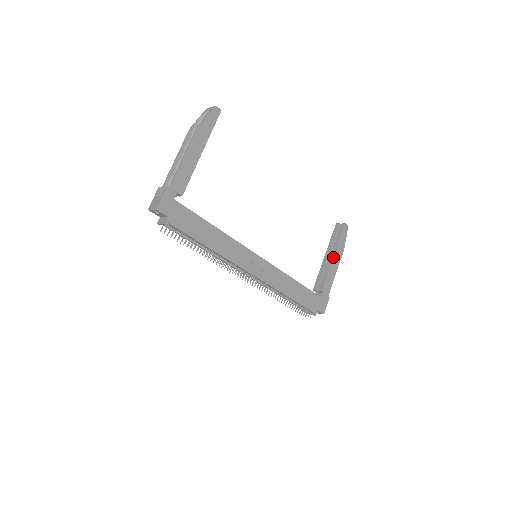
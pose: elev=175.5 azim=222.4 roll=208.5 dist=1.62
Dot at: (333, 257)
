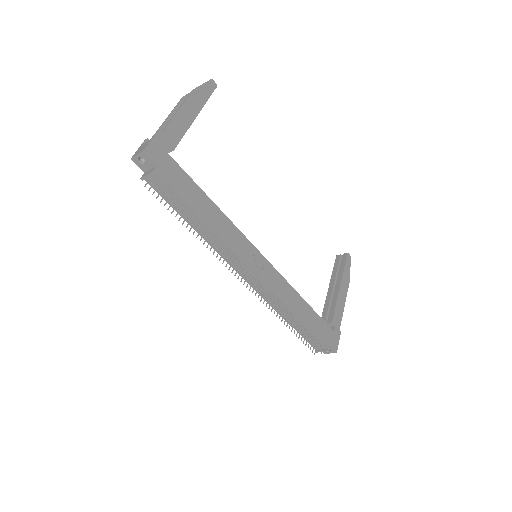
Dot at: (339, 286)
